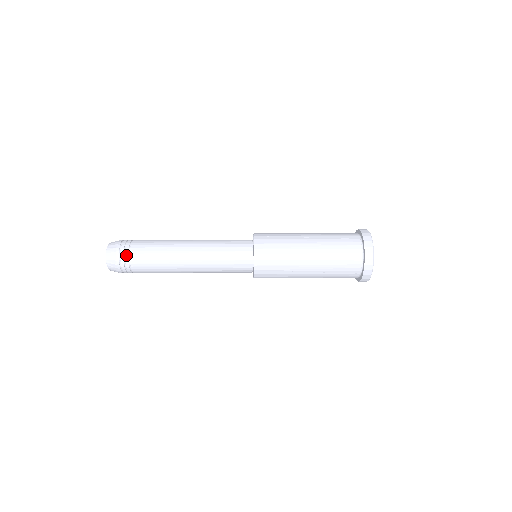
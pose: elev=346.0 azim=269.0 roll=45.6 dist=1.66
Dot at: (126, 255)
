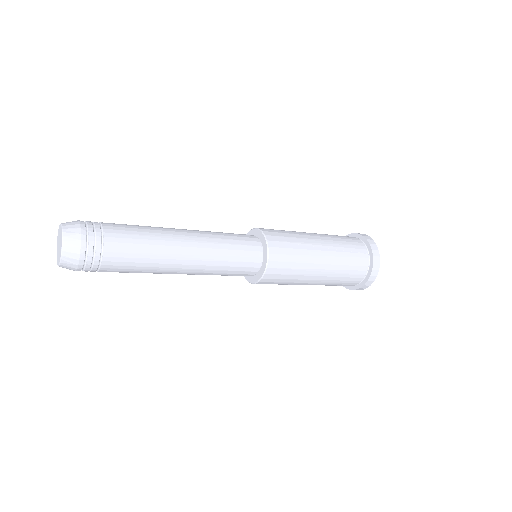
Dot at: (95, 222)
